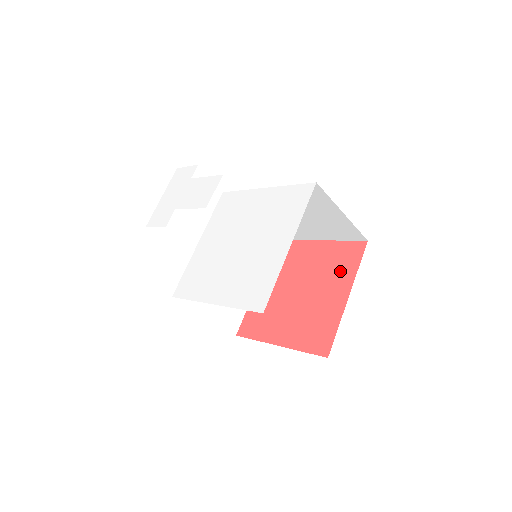
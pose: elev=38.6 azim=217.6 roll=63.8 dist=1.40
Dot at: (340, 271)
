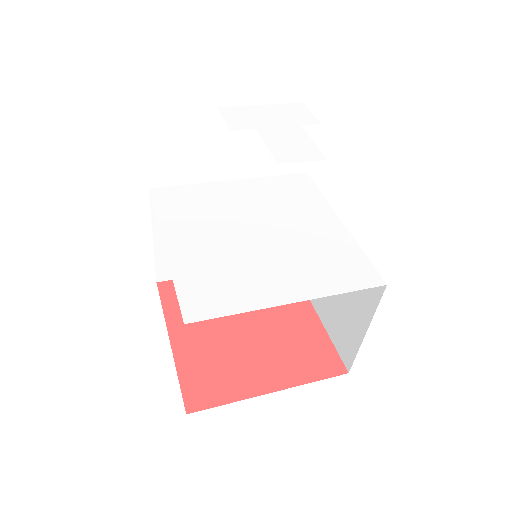
Dot at: (296, 361)
